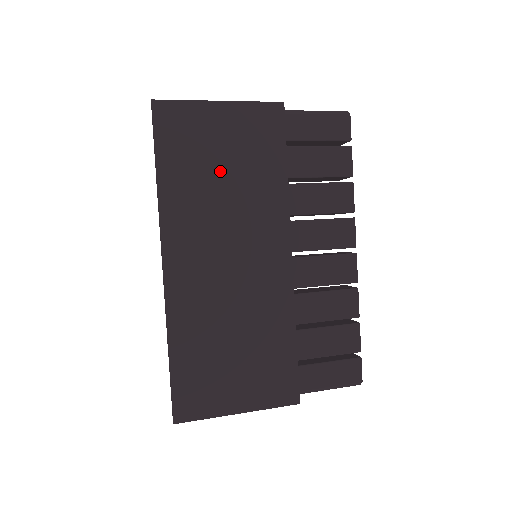
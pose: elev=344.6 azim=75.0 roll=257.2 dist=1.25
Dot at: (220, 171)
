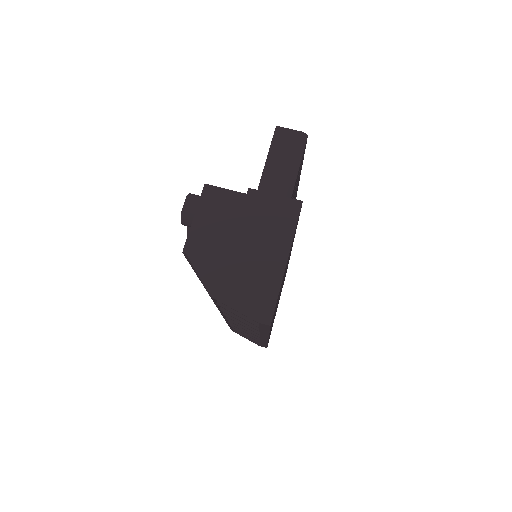
Dot at: occluded
